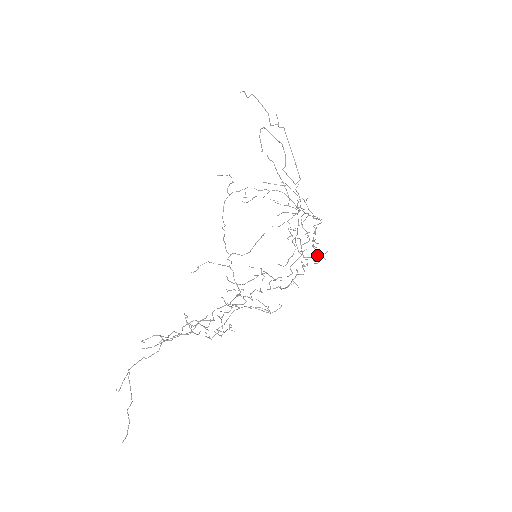
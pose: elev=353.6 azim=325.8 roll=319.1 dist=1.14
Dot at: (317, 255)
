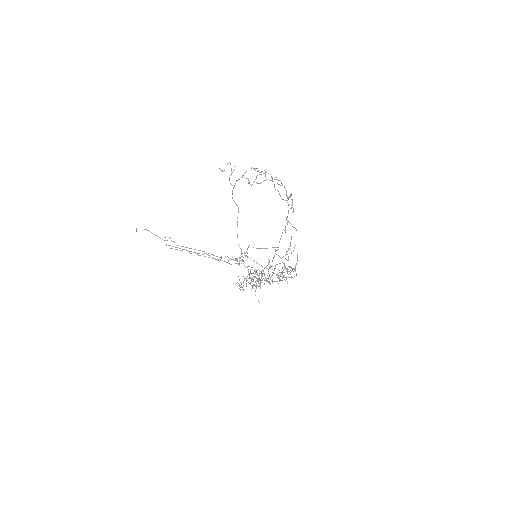
Dot at: (281, 276)
